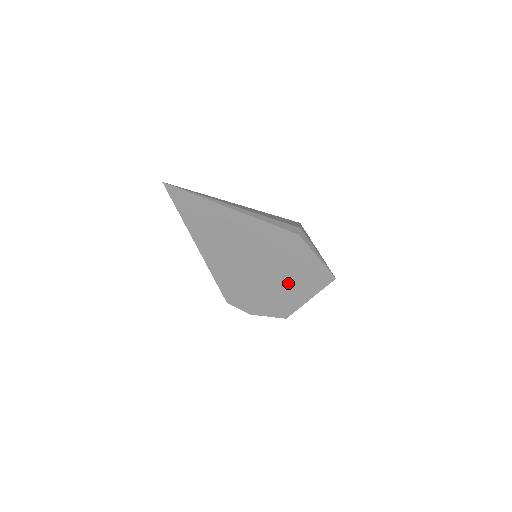
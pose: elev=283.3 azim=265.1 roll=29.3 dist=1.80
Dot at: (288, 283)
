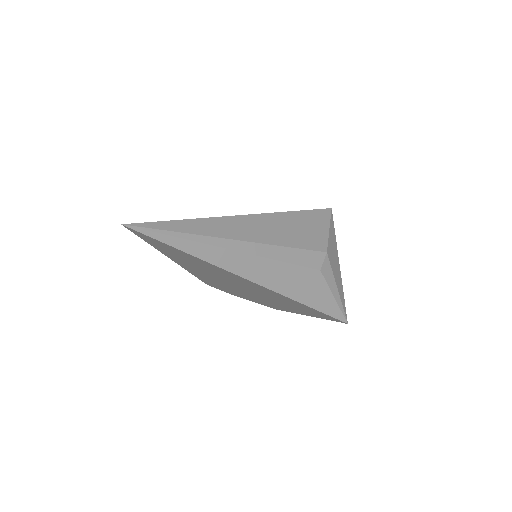
Dot at: (287, 305)
